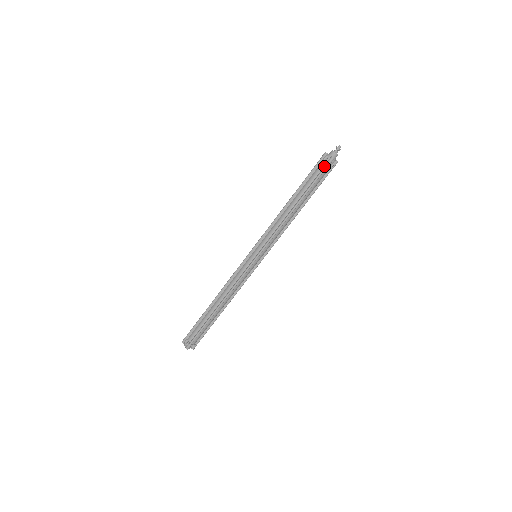
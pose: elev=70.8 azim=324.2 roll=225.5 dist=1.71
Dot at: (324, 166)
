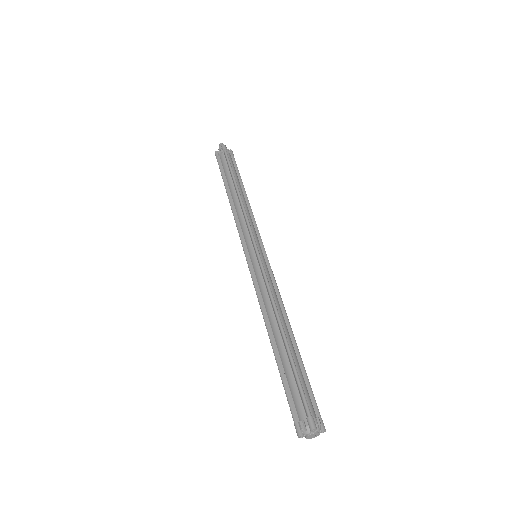
Dot at: (224, 155)
